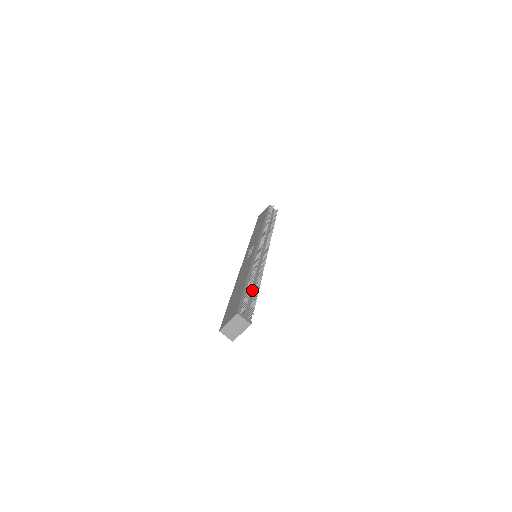
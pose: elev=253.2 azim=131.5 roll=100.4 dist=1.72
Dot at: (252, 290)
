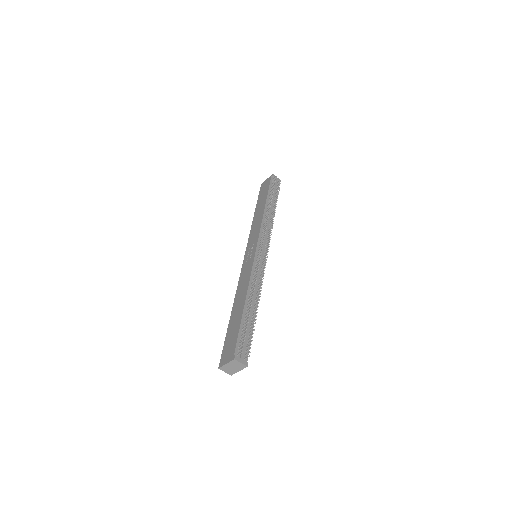
Dot at: (250, 318)
